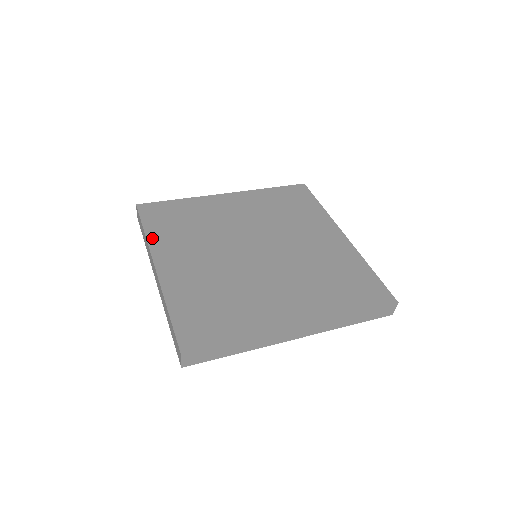
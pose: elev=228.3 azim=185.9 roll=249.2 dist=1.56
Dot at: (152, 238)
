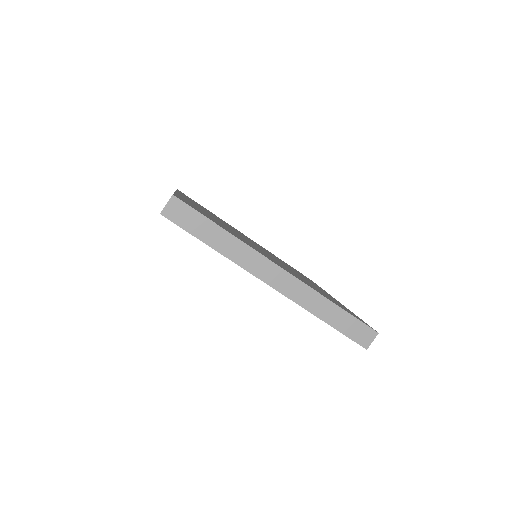
Dot at: occluded
